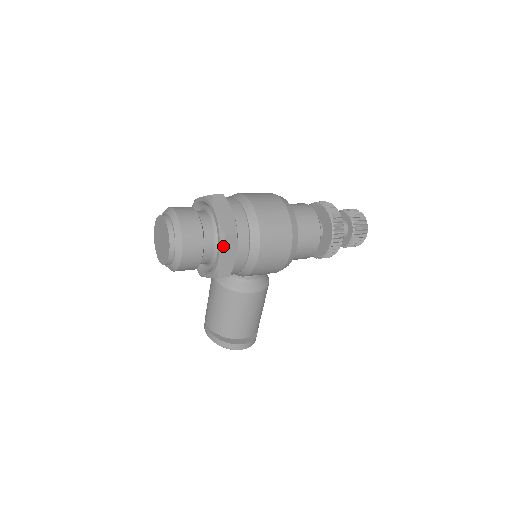
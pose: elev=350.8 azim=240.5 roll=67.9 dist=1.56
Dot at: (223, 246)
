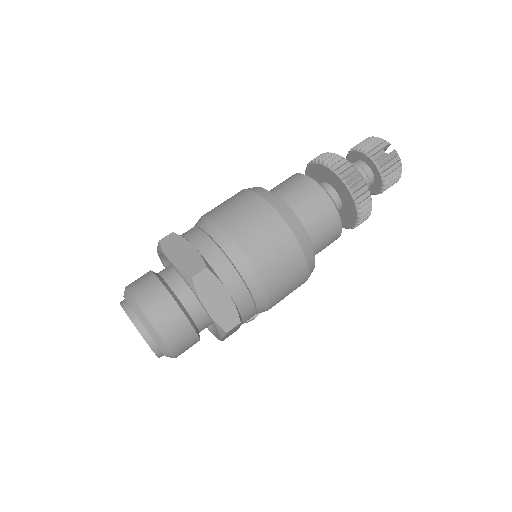
Dot at: (225, 335)
